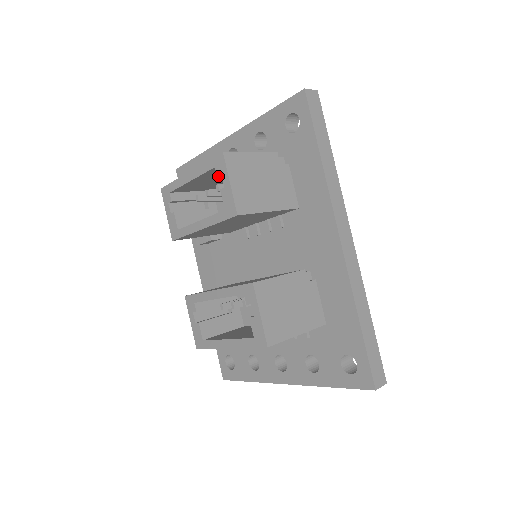
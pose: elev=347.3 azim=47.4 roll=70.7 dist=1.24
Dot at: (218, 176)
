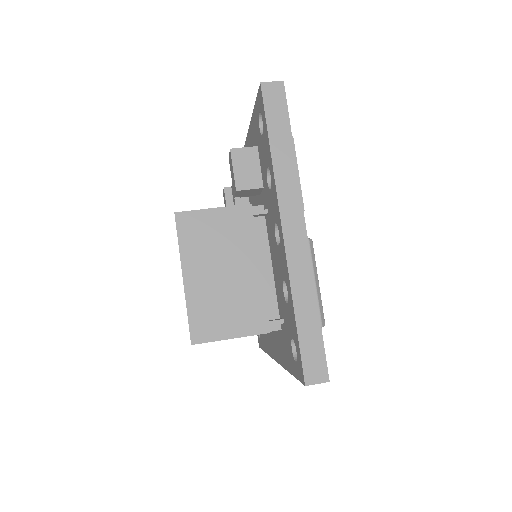
Dot at: occluded
